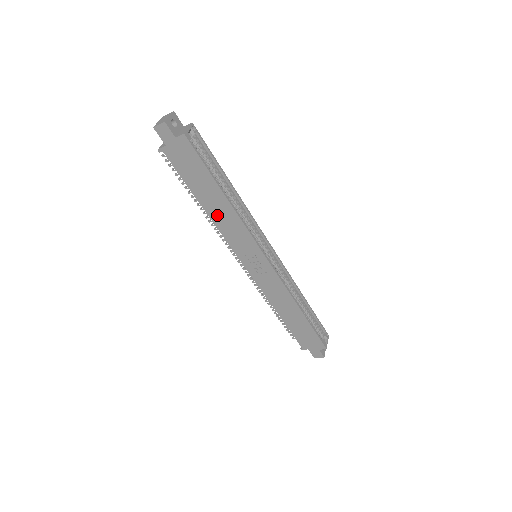
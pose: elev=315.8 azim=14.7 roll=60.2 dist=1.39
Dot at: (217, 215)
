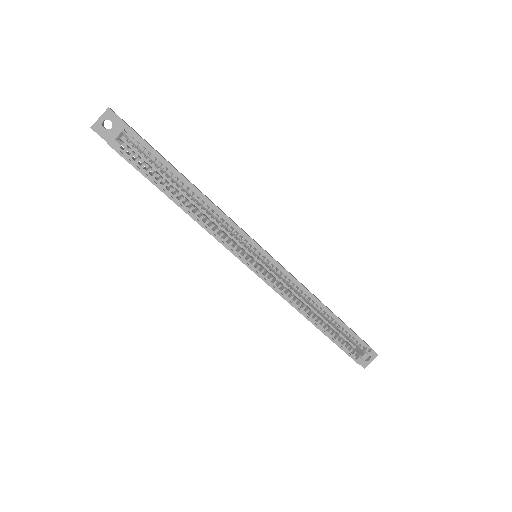
Dot at: occluded
